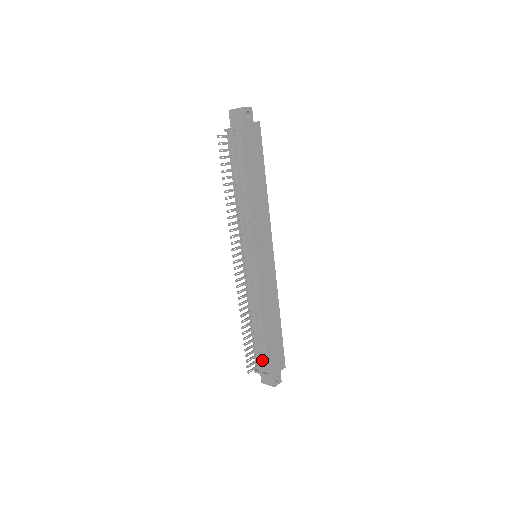
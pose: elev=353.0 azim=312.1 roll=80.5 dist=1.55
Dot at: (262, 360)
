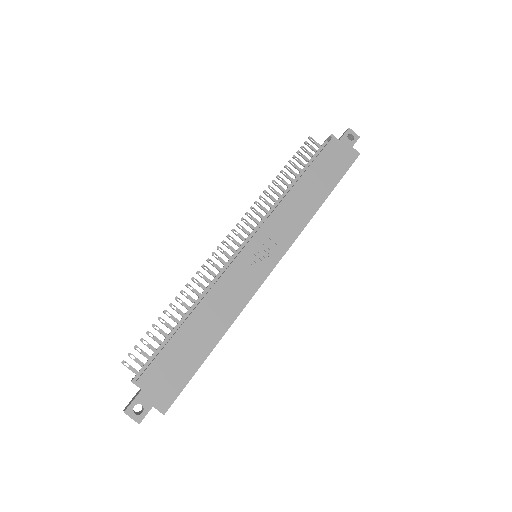
Dot at: (150, 363)
